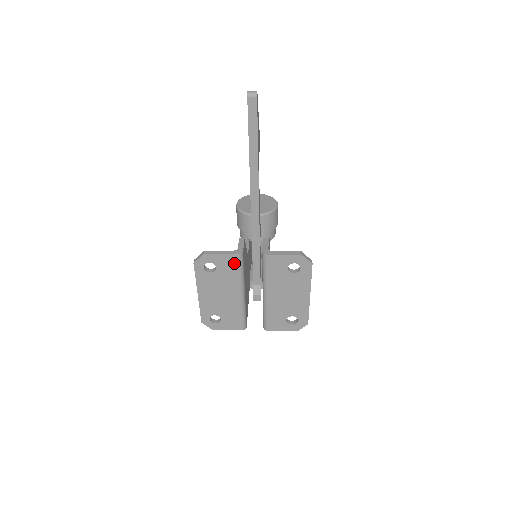
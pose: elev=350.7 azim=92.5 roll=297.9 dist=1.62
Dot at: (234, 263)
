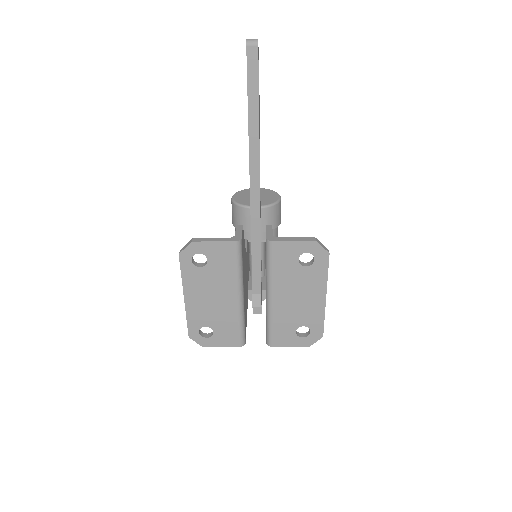
Dot at: (230, 254)
